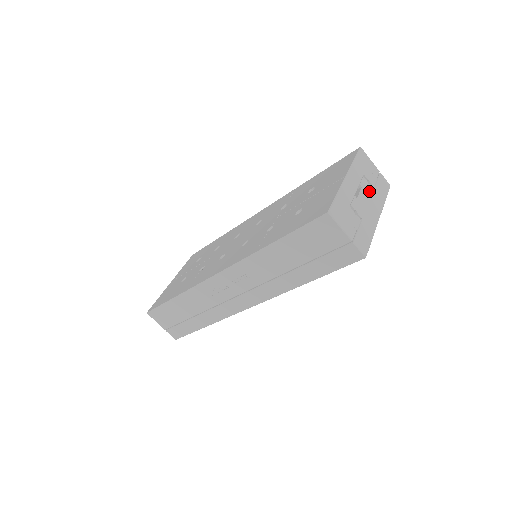
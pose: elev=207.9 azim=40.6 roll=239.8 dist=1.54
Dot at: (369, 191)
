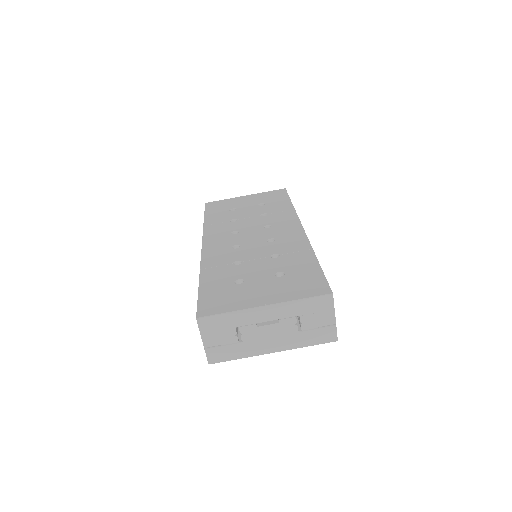
Dot at: (288, 330)
